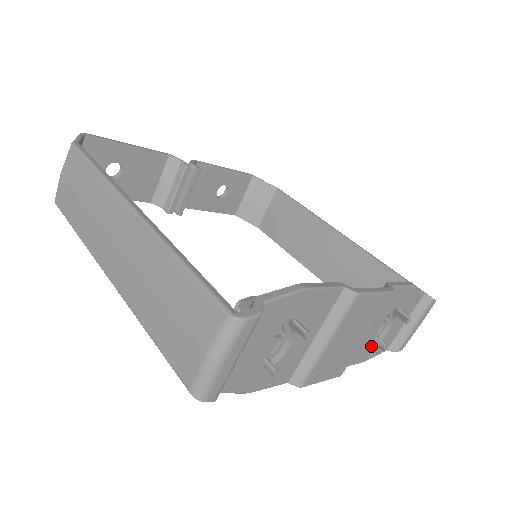
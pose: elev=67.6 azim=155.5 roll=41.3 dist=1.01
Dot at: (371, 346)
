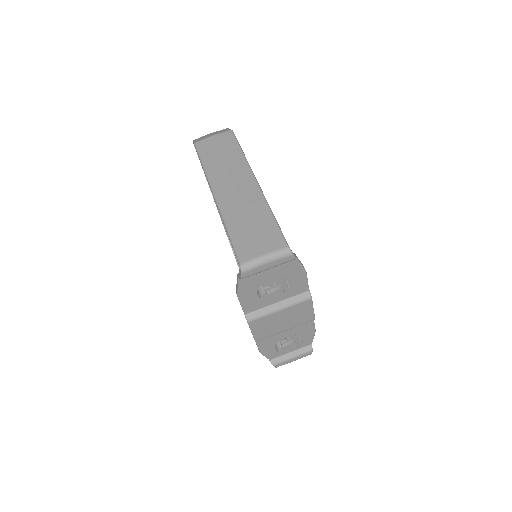
Dot at: (272, 345)
